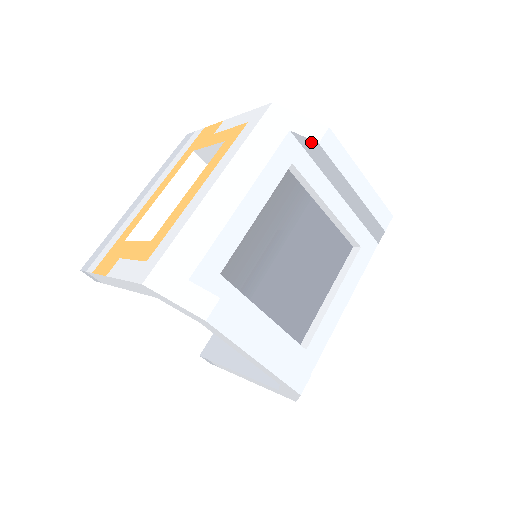
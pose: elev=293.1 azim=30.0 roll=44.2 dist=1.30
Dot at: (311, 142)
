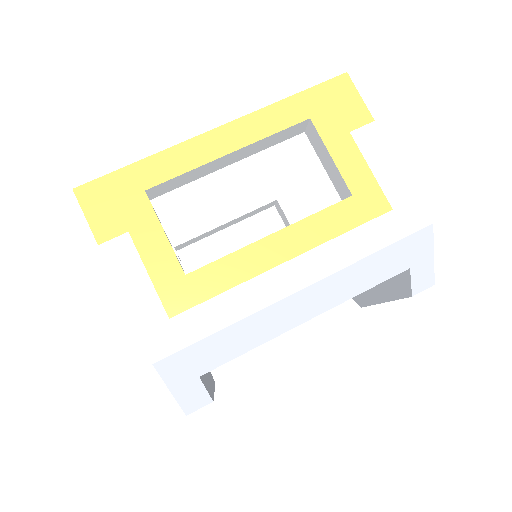
Dot at: (409, 287)
